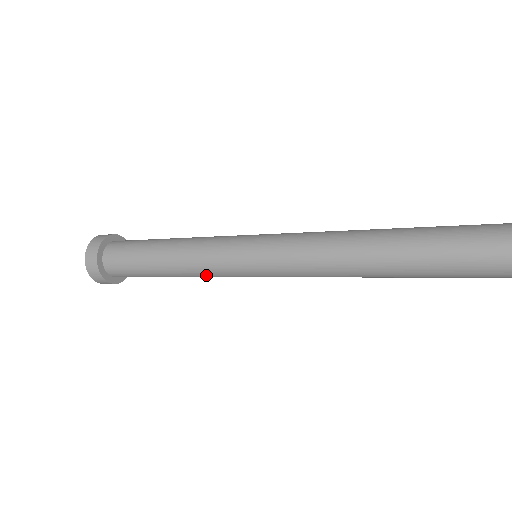
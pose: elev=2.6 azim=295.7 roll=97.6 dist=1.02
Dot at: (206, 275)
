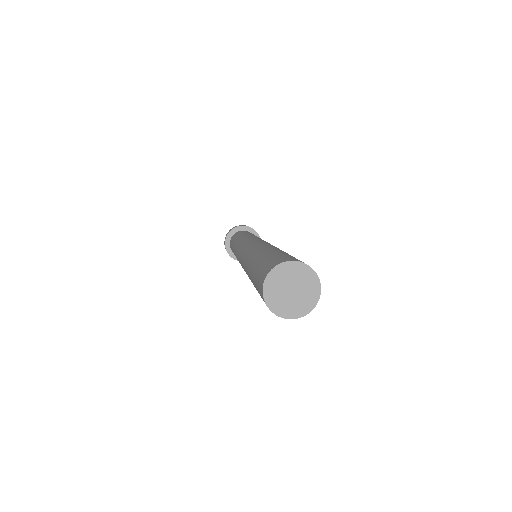
Dot at: occluded
